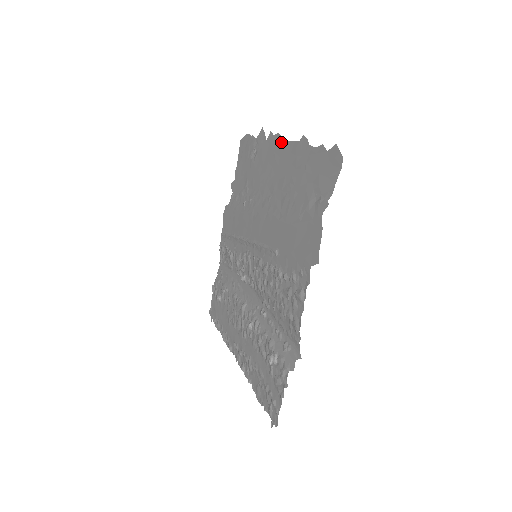
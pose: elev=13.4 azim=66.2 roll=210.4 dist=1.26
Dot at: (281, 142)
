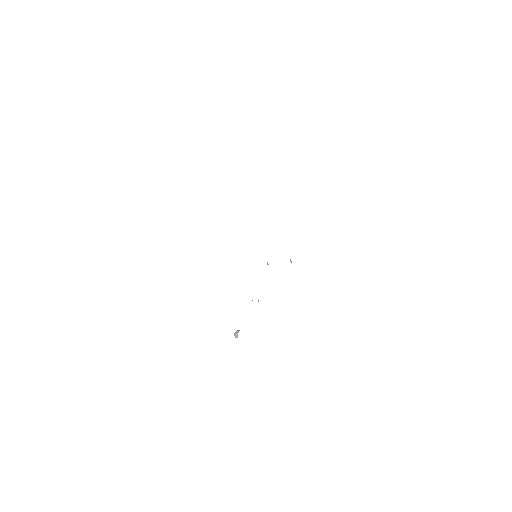
Dot at: occluded
